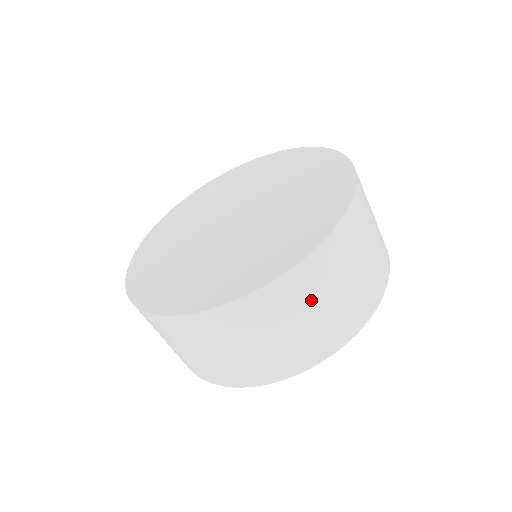
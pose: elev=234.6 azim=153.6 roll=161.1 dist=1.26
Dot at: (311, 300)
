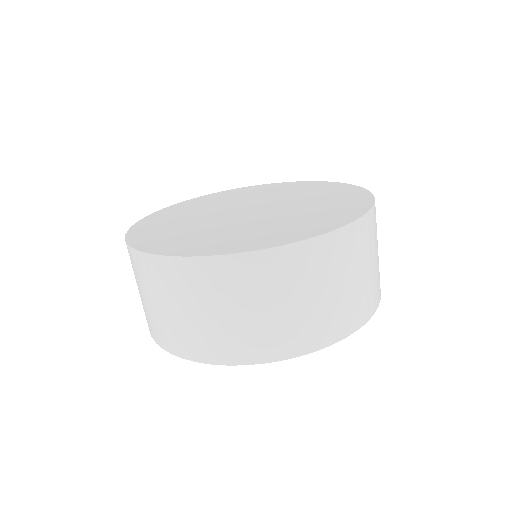
Dot at: (358, 261)
